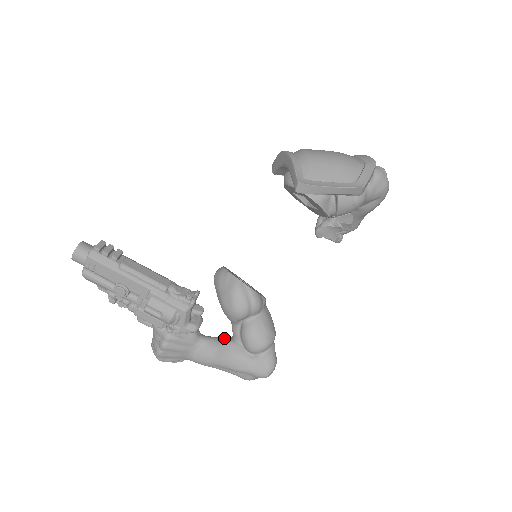
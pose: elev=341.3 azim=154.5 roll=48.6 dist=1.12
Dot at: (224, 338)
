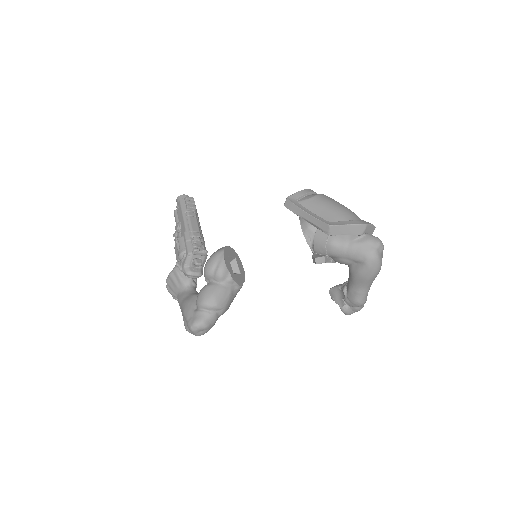
Dot at: occluded
